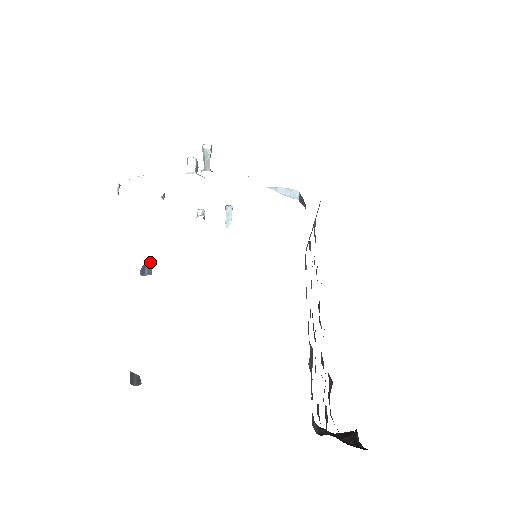
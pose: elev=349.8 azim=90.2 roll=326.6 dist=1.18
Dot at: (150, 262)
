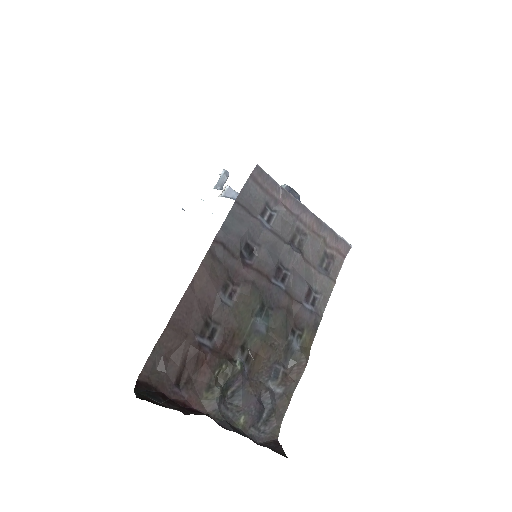
Dot at: occluded
